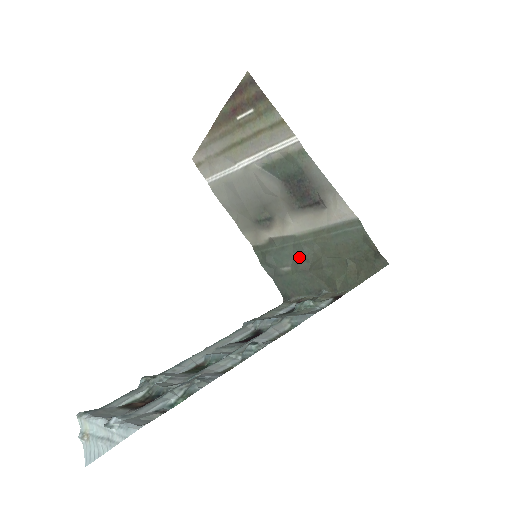
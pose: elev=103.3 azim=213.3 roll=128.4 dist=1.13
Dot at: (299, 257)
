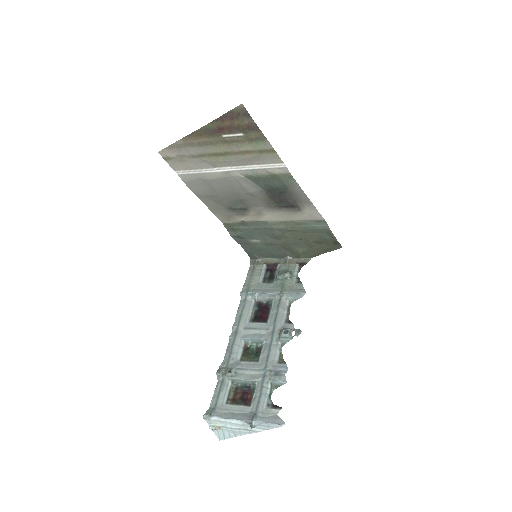
Dot at: (269, 236)
